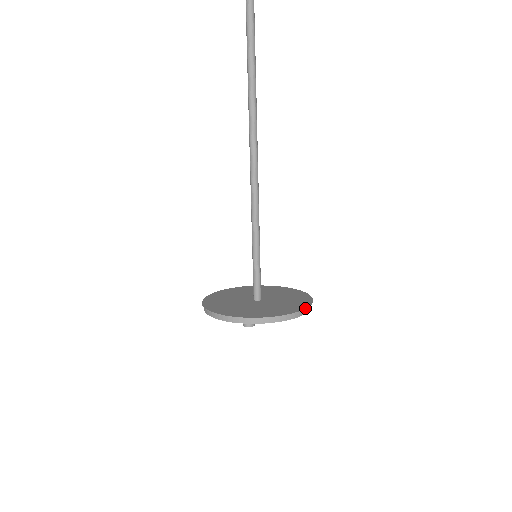
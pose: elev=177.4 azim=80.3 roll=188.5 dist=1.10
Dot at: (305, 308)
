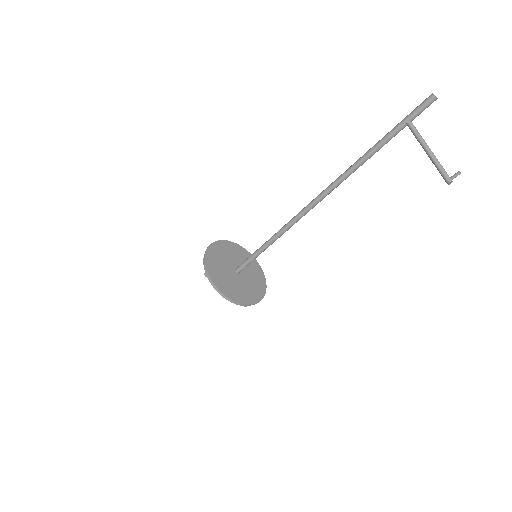
Dot at: (266, 285)
